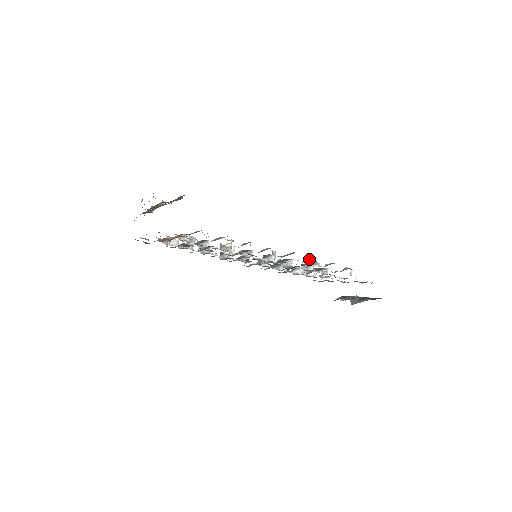
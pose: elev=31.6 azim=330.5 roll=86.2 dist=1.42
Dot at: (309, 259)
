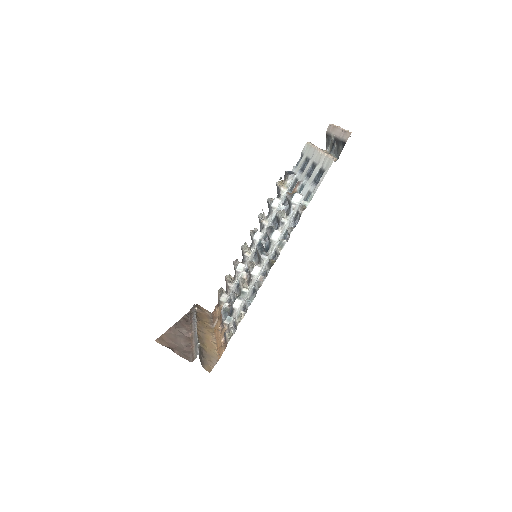
Dot at: (277, 254)
